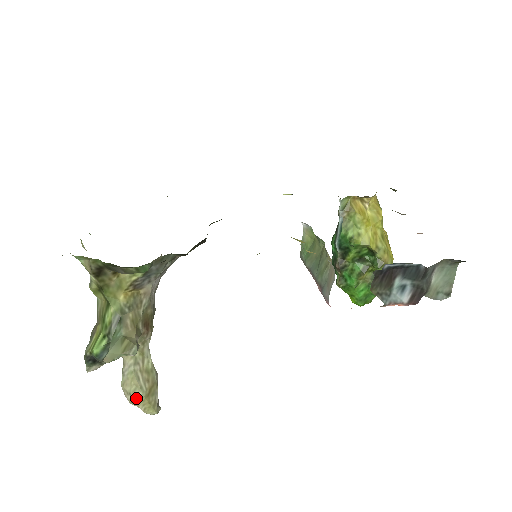
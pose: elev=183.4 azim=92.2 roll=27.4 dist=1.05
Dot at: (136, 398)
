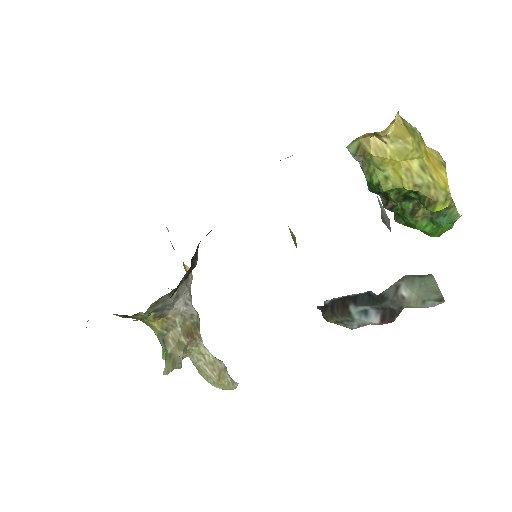
Dot at: (211, 383)
